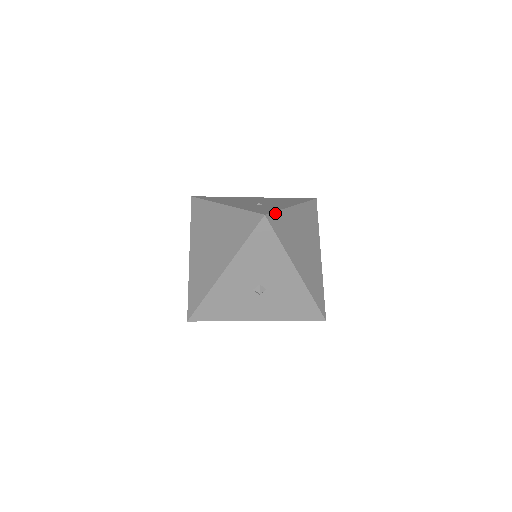
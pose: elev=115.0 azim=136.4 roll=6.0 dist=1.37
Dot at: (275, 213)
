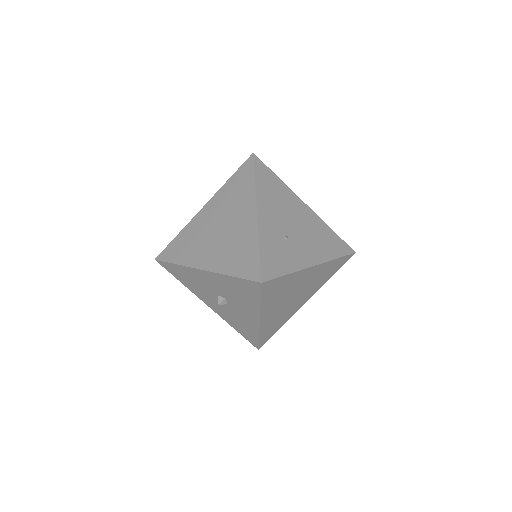
Dot at: (279, 278)
